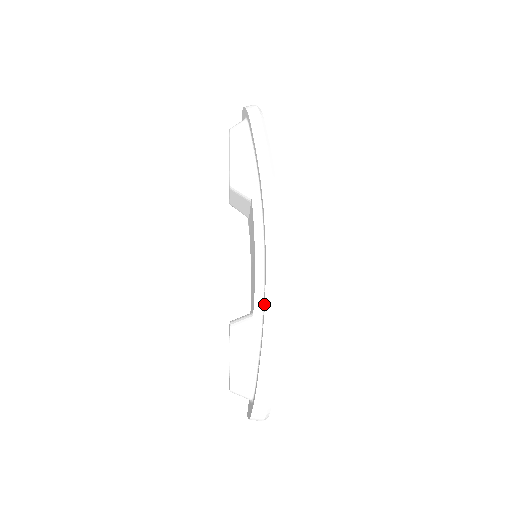
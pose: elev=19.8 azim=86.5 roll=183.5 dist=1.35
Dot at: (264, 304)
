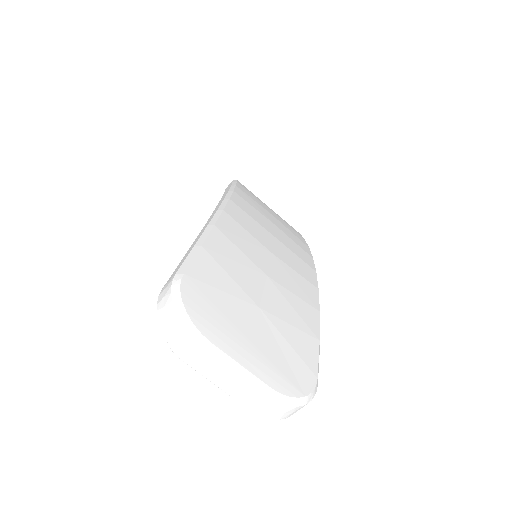
Dot at: occluded
